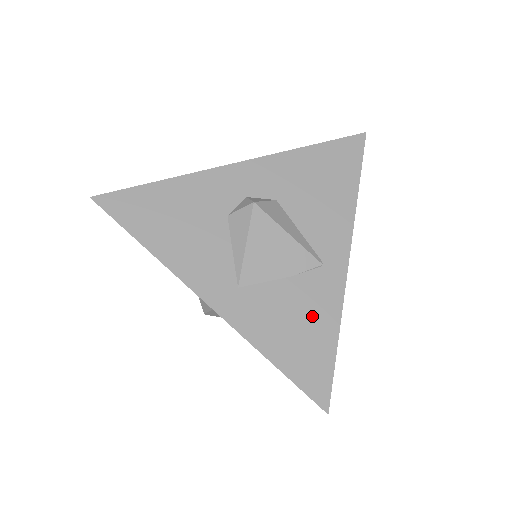
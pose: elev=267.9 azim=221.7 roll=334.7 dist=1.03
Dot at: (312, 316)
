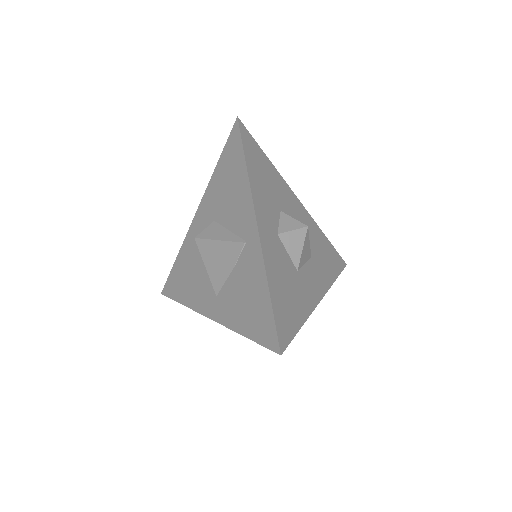
Dot at: (252, 286)
